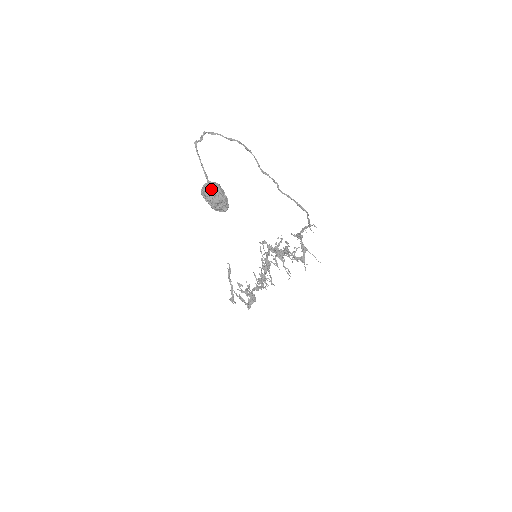
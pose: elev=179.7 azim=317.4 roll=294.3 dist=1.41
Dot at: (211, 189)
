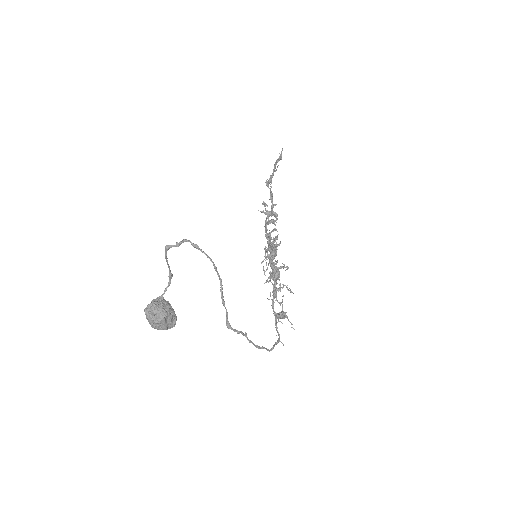
Dot at: (152, 321)
